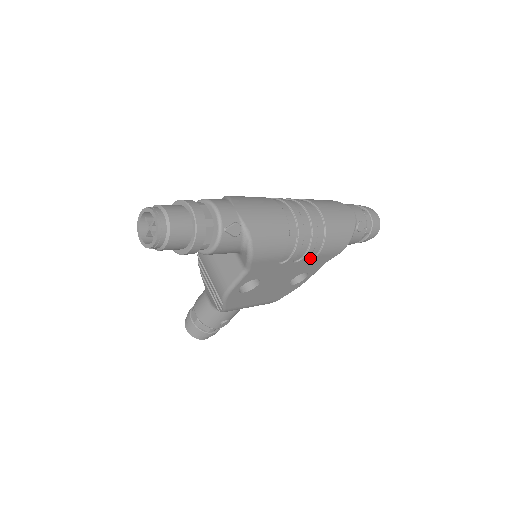
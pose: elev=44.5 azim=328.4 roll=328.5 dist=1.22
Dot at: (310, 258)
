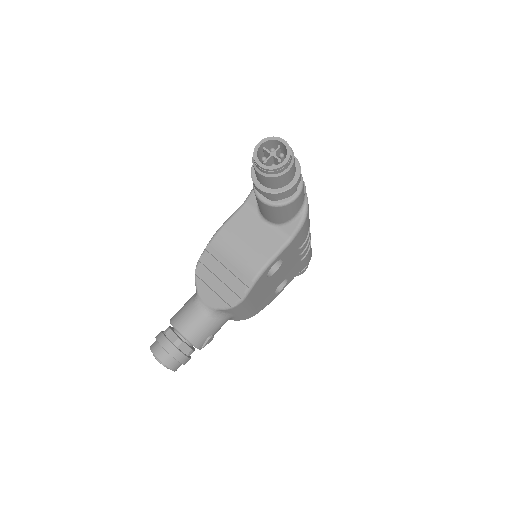
Dot at: (300, 259)
